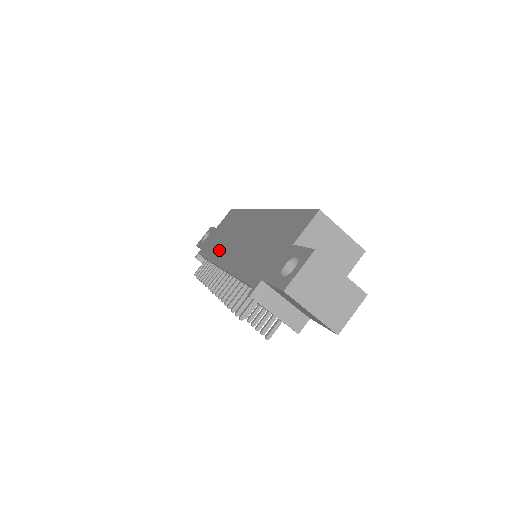
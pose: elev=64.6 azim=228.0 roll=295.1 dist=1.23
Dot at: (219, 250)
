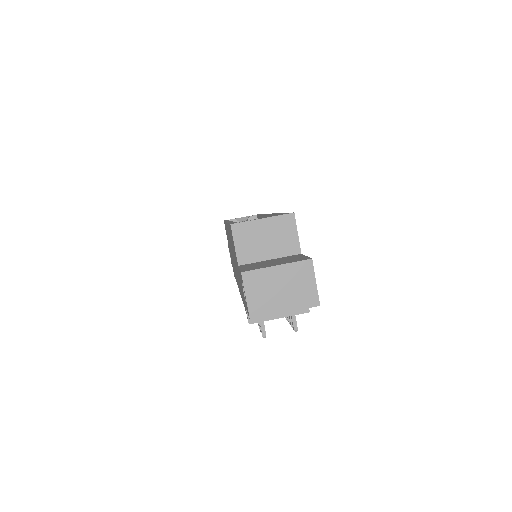
Dot at: occluded
